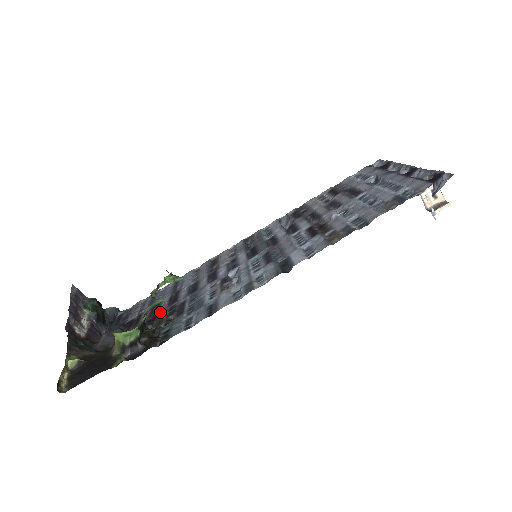
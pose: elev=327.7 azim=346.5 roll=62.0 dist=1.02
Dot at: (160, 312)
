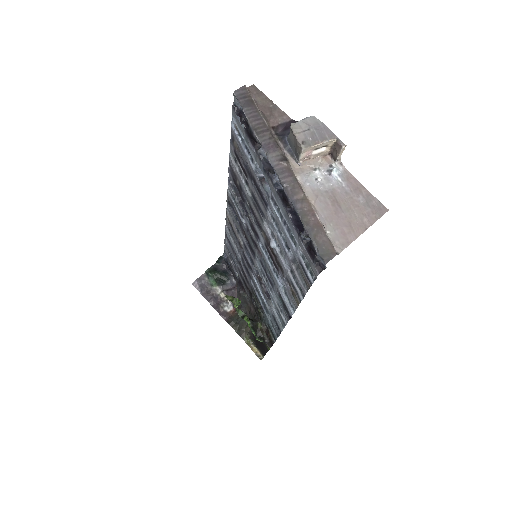
Dot at: (249, 289)
